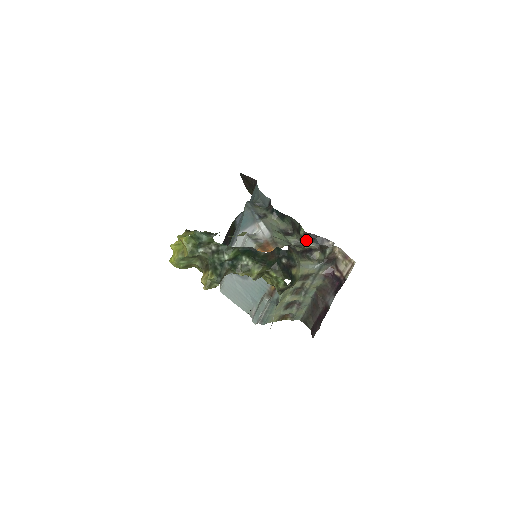
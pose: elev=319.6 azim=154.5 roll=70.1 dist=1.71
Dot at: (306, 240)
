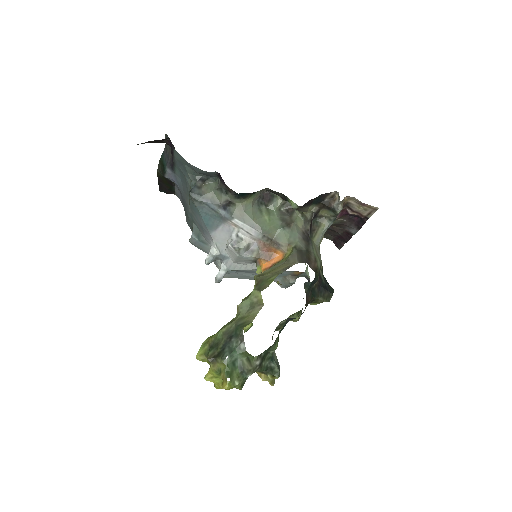
Dot at: (303, 209)
